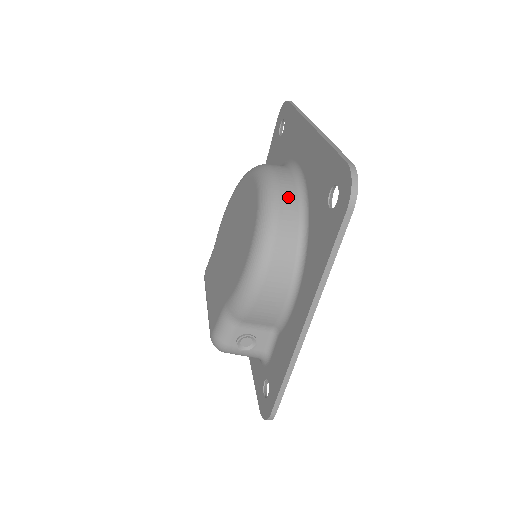
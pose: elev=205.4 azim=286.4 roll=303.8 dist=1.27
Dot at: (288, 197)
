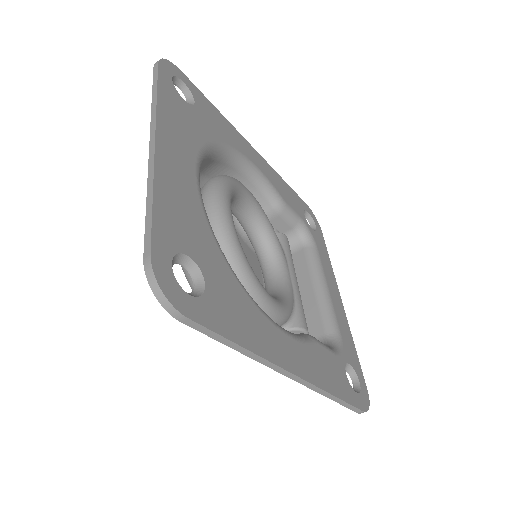
Dot at: occluded
